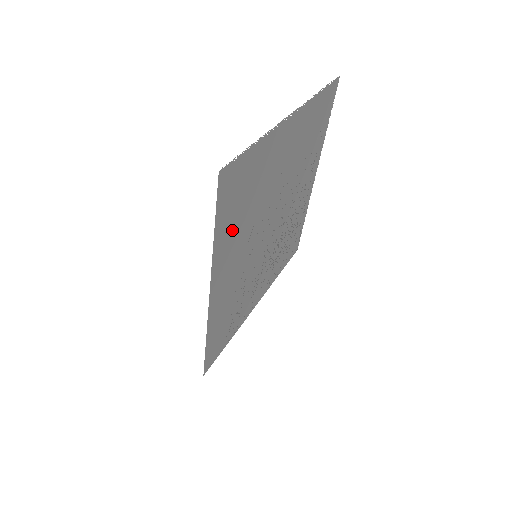
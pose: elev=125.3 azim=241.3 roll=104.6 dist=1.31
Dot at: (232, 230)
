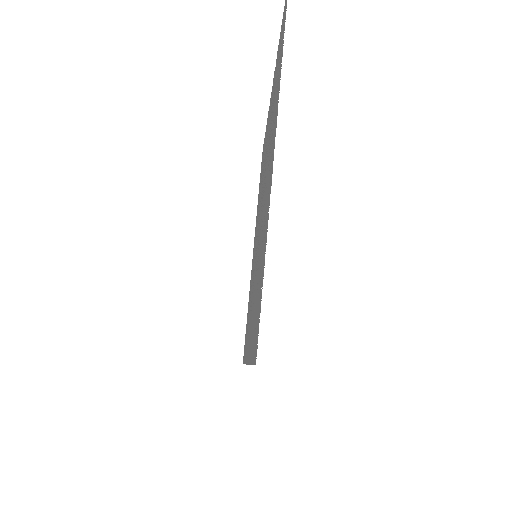
Dot at: (254, 318)
